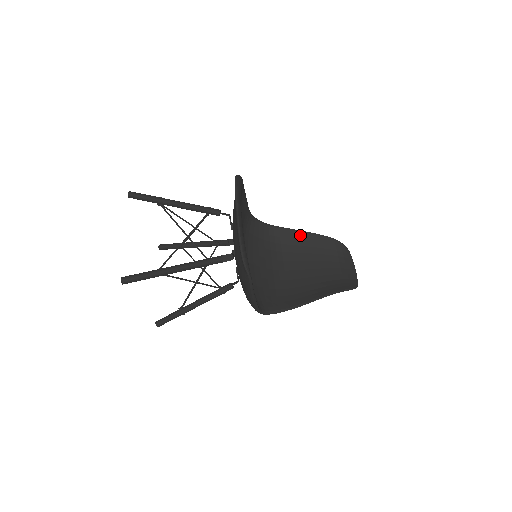
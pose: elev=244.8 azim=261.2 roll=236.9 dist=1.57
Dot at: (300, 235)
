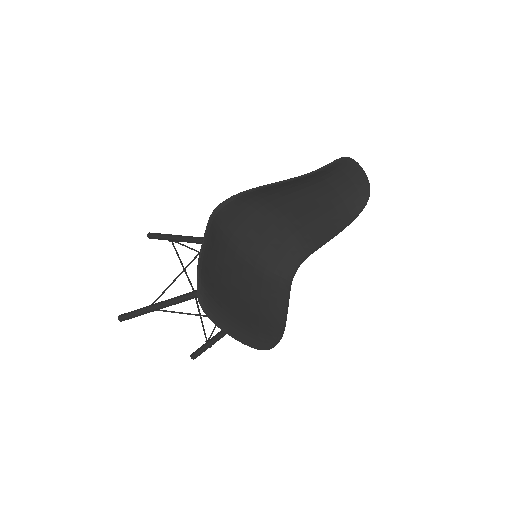
Dot at: (278, 186)
